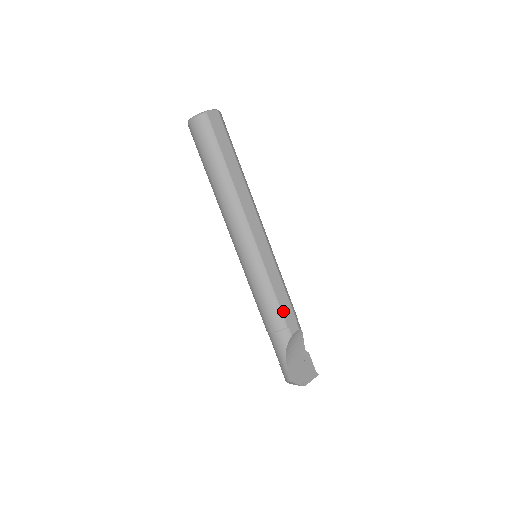
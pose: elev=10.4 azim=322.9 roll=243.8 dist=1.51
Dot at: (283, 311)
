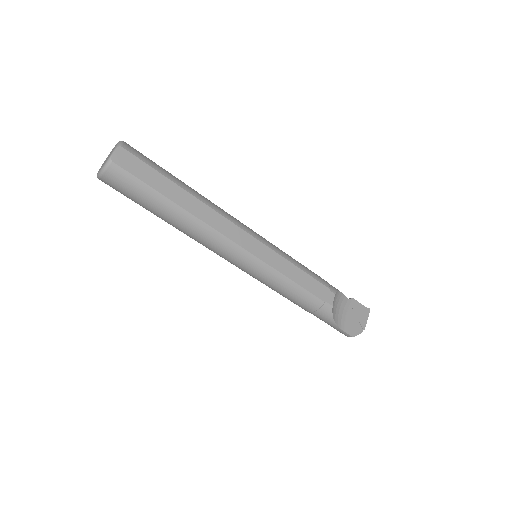
Dot at: (313, 292)
